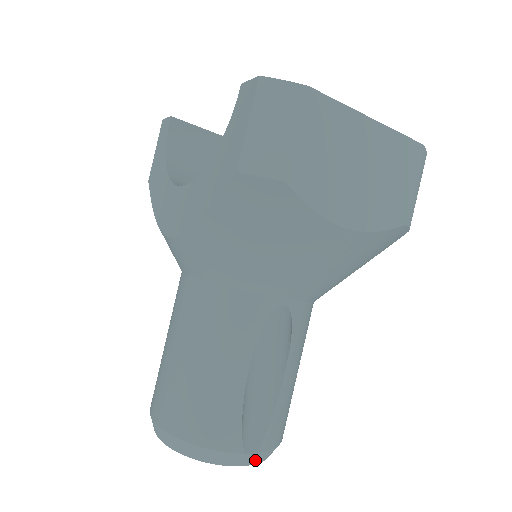
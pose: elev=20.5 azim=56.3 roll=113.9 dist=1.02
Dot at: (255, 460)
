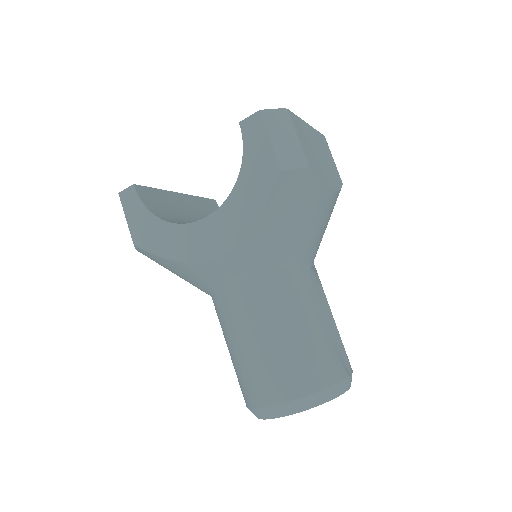
Dot at: (351, 381)
